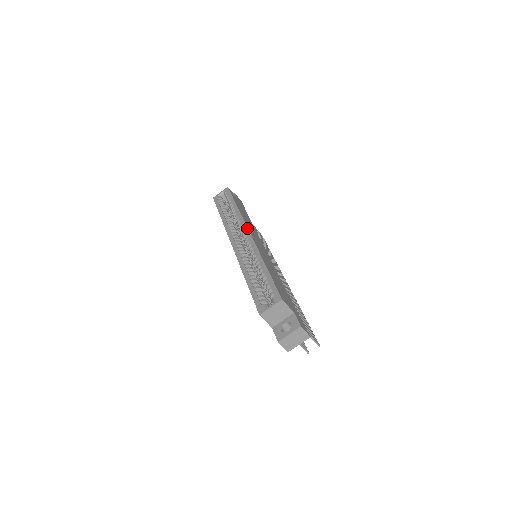
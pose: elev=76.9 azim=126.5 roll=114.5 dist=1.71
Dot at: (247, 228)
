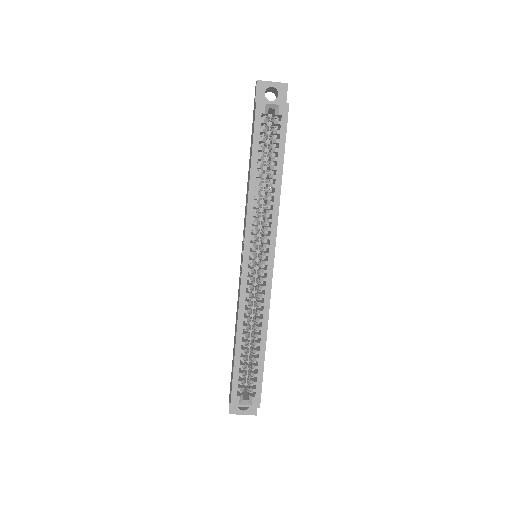
Dot at: (274, 254)
